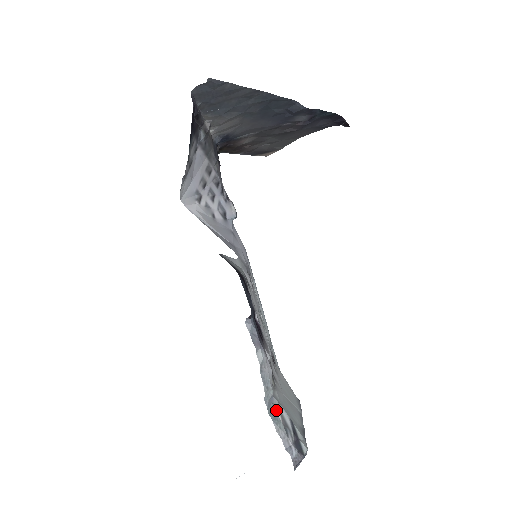
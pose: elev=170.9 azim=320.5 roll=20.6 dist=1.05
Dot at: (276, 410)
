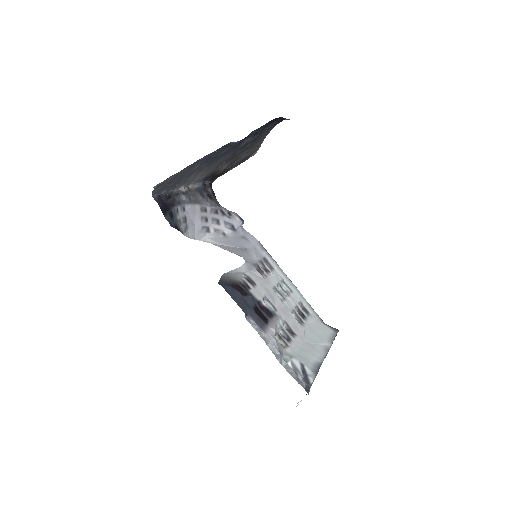
Dot at: (287, 362)
